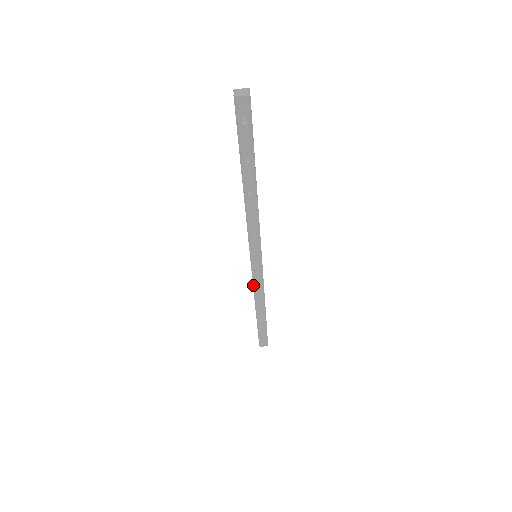
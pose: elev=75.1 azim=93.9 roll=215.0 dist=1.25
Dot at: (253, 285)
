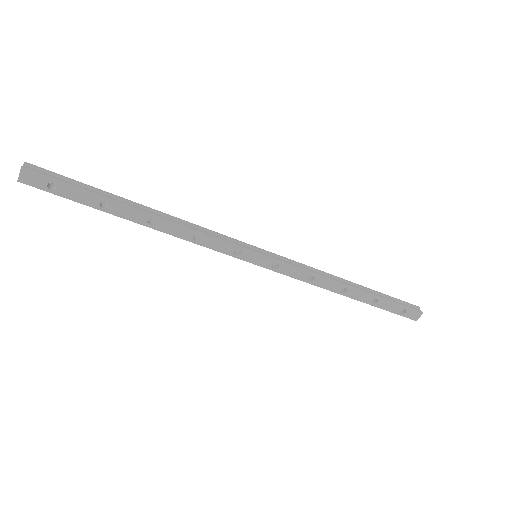
Dot at: occluded
